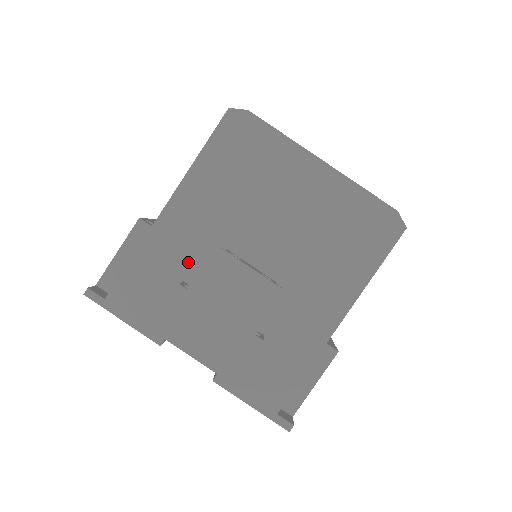
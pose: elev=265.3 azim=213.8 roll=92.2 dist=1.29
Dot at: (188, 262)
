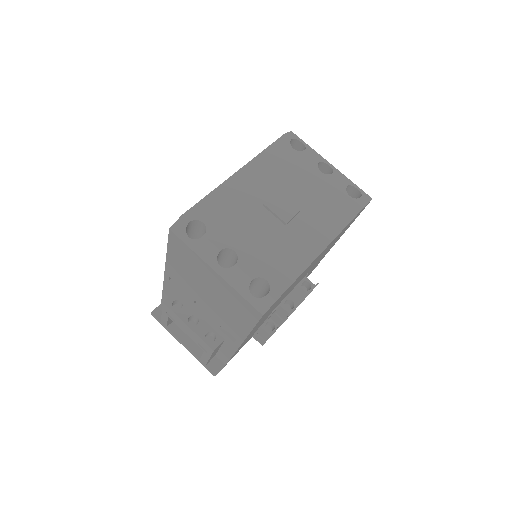
Dot at: occluded
